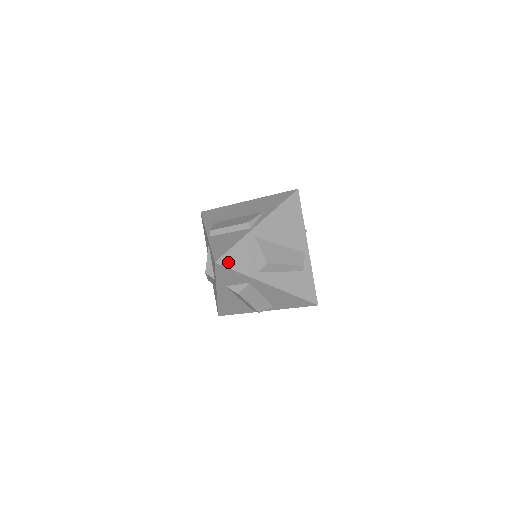
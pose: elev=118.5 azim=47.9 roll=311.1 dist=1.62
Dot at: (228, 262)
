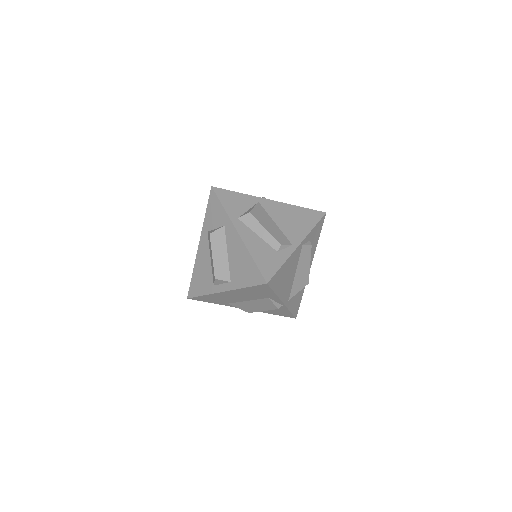
Dot at: (221, 194)
